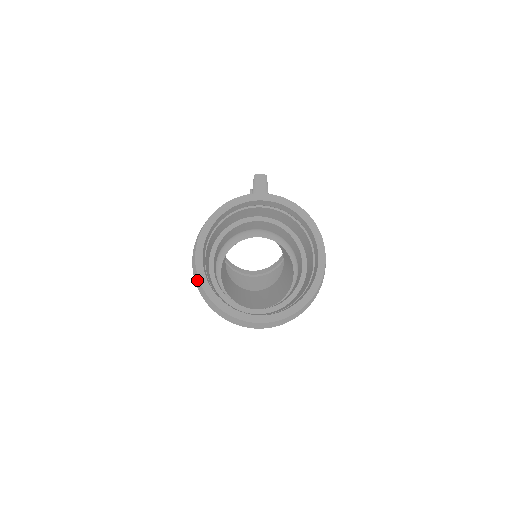
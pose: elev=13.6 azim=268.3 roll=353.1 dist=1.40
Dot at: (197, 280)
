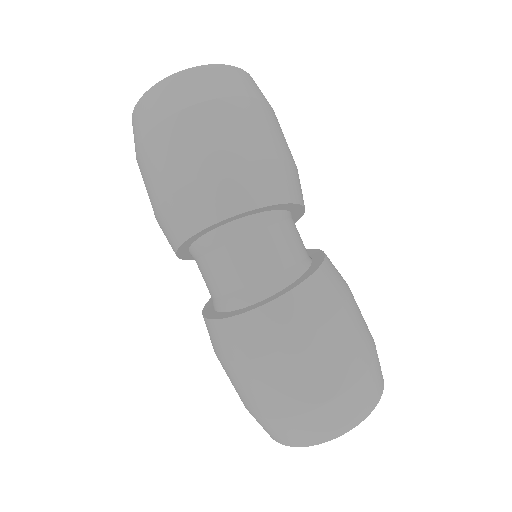
Dot at: occluded
